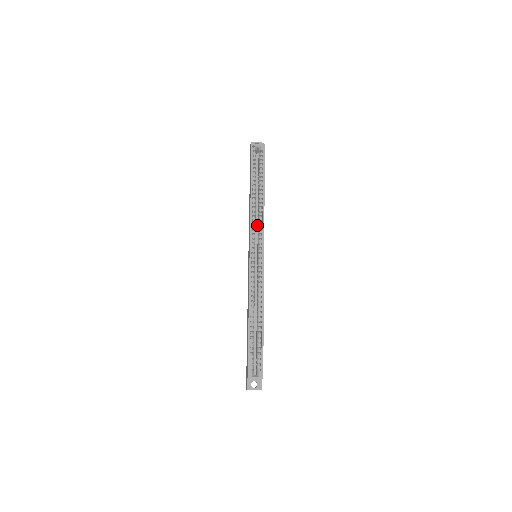
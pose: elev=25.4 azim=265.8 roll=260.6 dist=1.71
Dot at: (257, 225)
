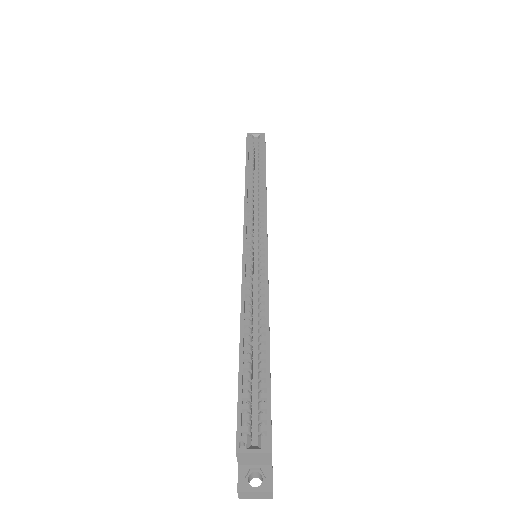
Dot at: (257, 220)
